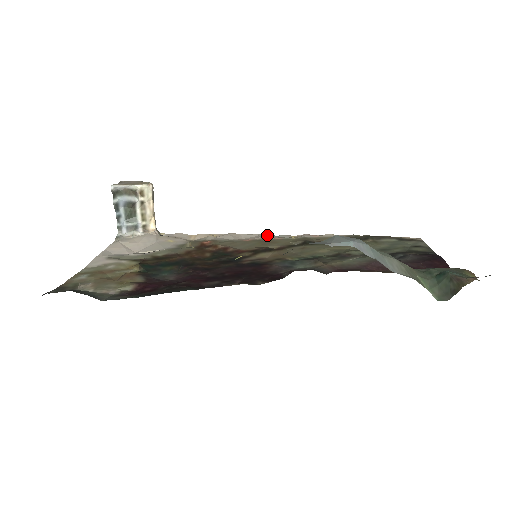
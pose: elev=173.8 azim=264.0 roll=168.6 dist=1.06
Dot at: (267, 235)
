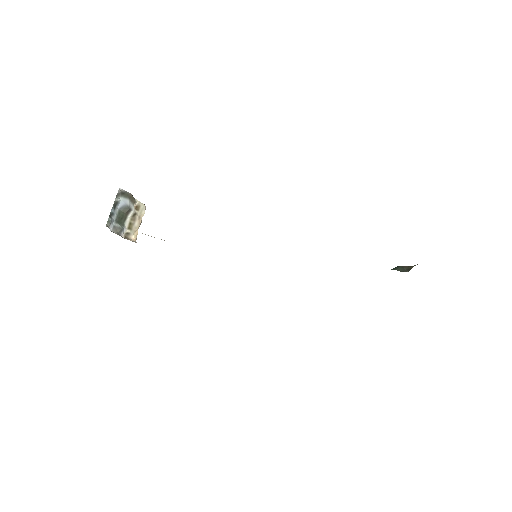
Dot at: occluded
